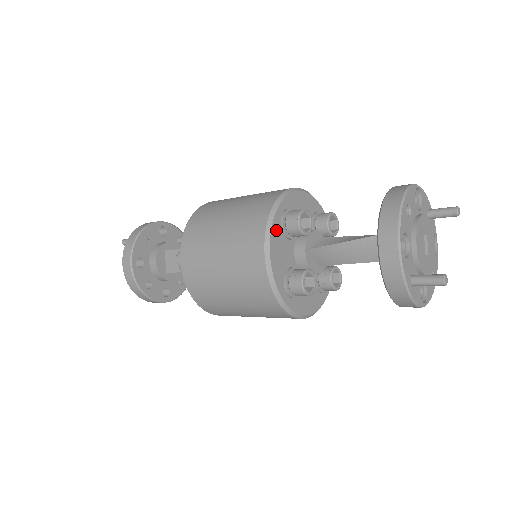
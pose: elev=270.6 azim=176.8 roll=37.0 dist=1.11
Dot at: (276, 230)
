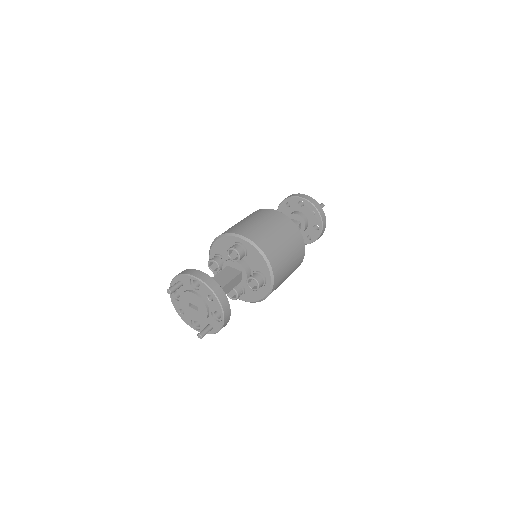
Dot at: occluded
